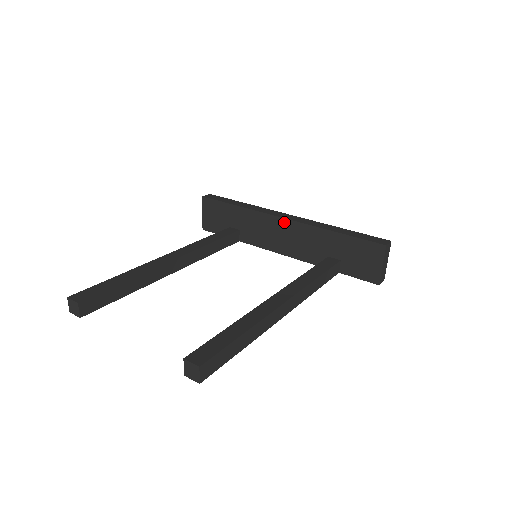
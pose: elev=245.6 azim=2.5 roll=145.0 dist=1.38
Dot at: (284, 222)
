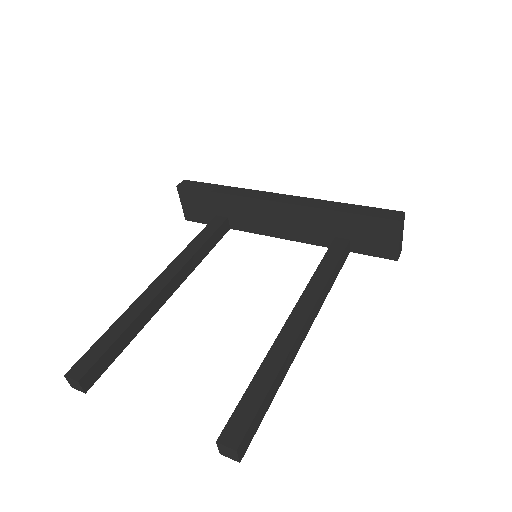
Dot at: (278, 206)
